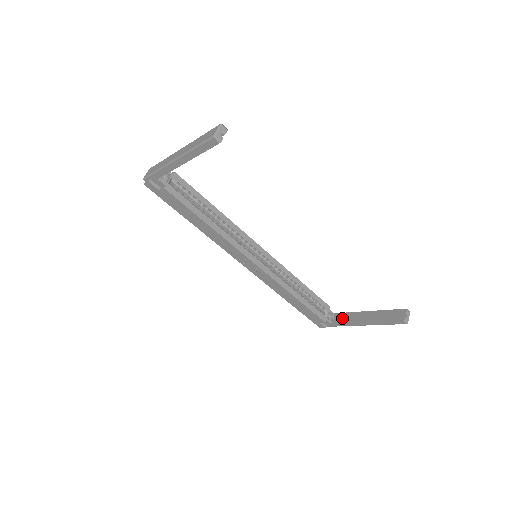
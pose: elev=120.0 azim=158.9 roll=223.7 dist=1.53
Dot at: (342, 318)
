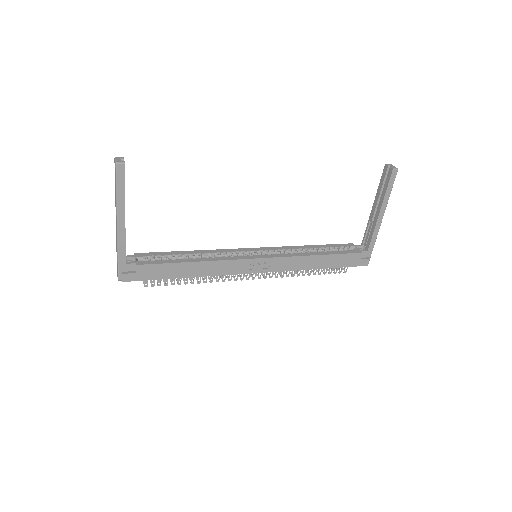
Dot at: (368, 237)
